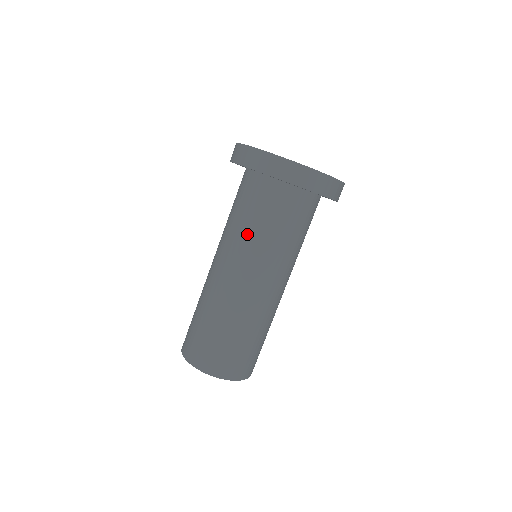
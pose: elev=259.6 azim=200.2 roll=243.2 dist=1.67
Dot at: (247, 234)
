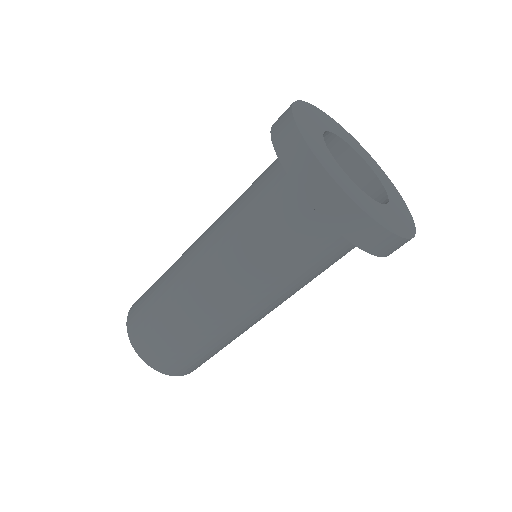
Dot at: (264, 264)
